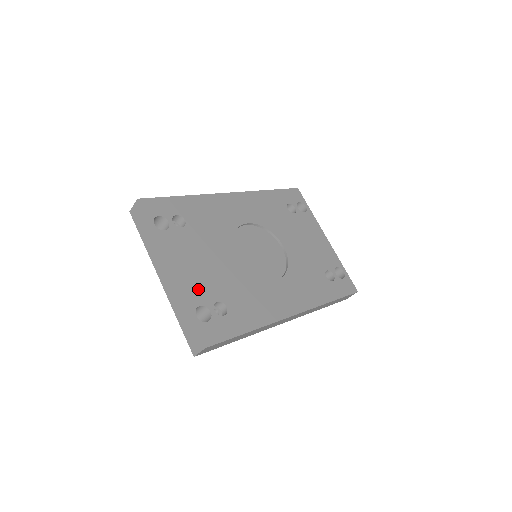
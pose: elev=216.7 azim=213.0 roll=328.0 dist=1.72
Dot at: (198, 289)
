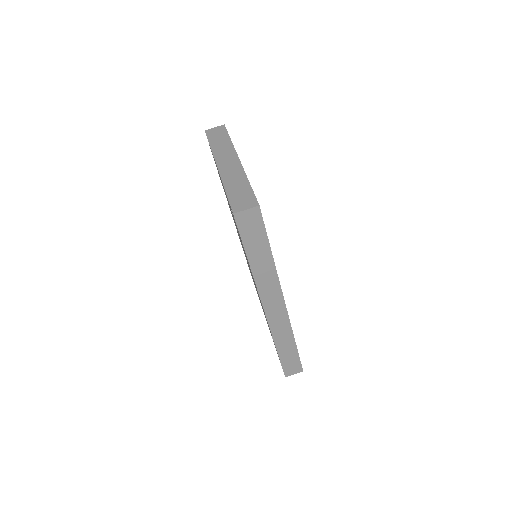
Dot at: occluded
